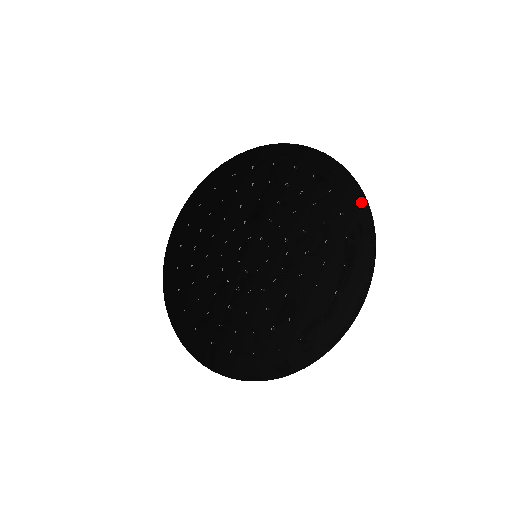
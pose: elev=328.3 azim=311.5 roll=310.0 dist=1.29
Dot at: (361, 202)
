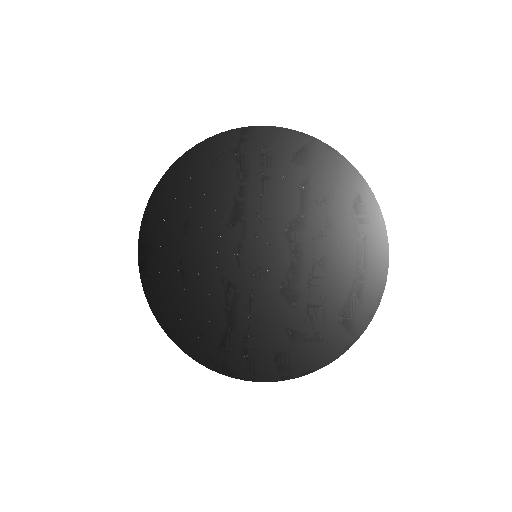
Dot at: (351, 172)
